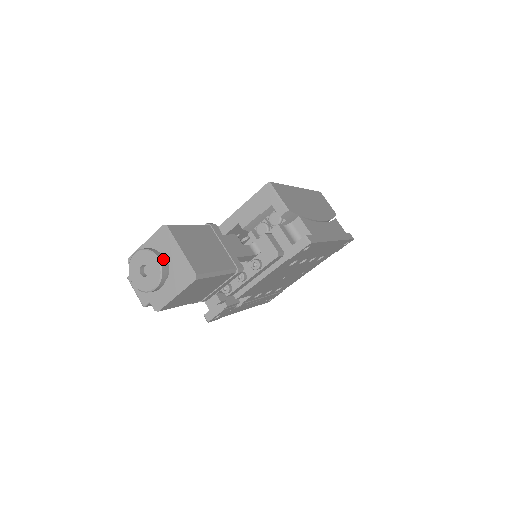
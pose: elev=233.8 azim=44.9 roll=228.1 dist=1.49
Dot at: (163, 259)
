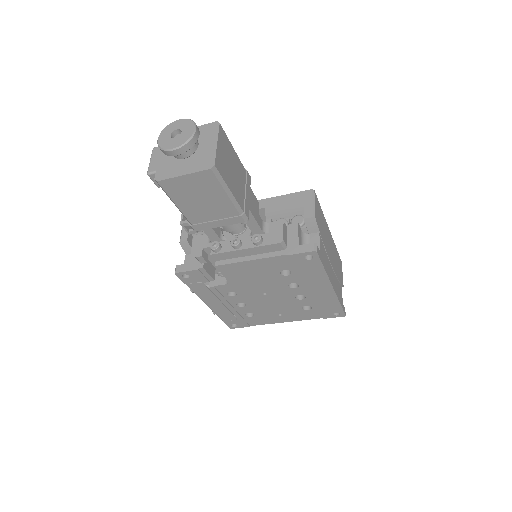
Dot at: (198, 134)
